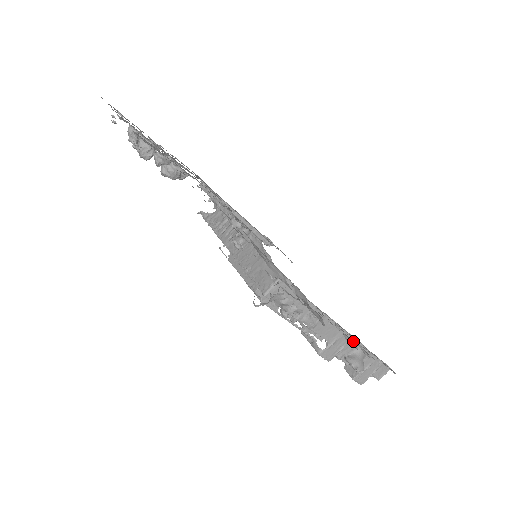
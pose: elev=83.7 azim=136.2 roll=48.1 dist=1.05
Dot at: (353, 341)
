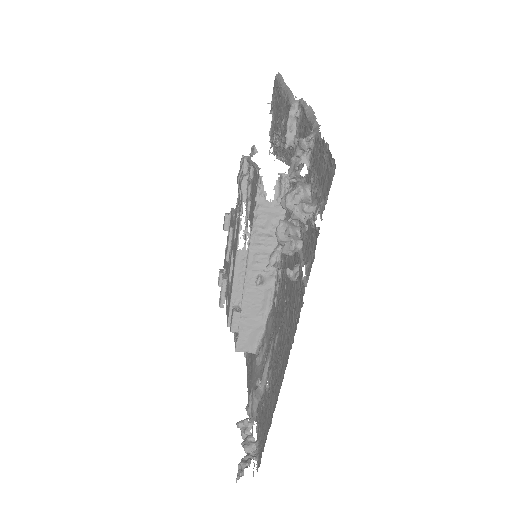
Dot at: occluded
